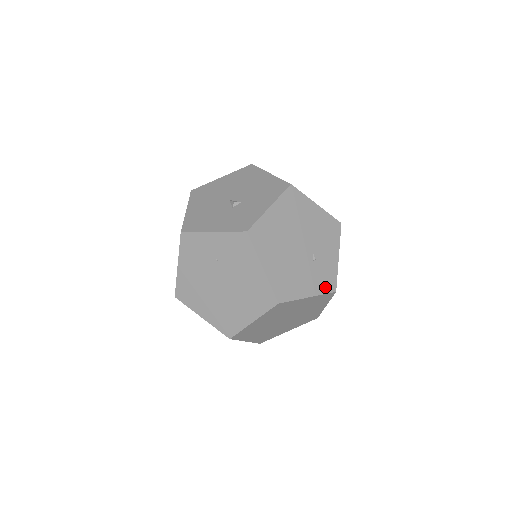
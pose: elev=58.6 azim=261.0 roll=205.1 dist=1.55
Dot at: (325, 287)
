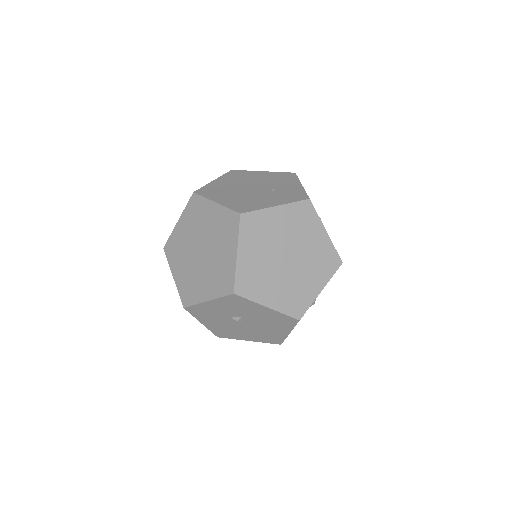
Dot at: (294, 199)
